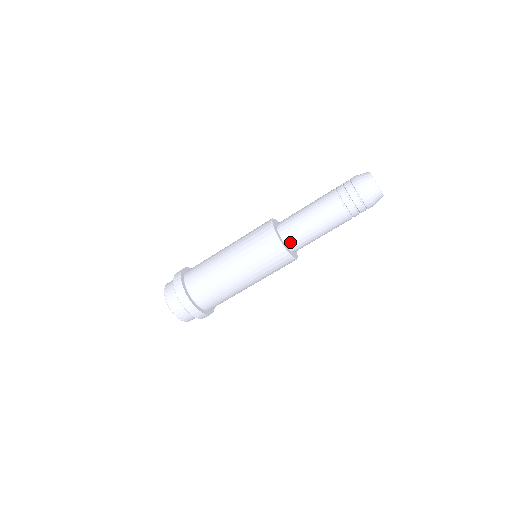
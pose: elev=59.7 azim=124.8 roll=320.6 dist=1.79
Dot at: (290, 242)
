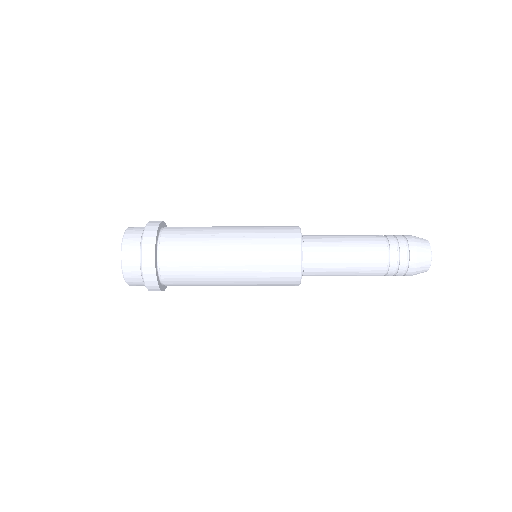
Dot at: occluded
